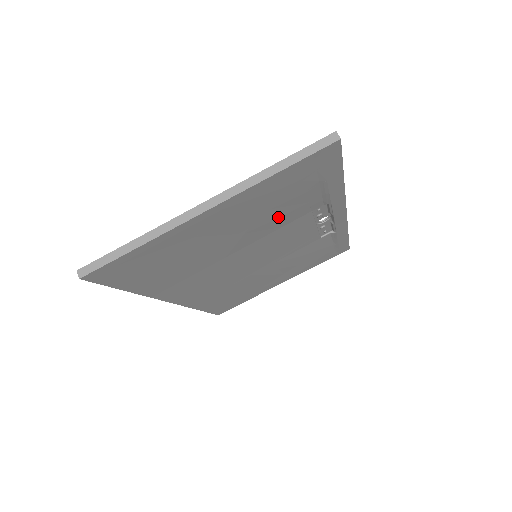
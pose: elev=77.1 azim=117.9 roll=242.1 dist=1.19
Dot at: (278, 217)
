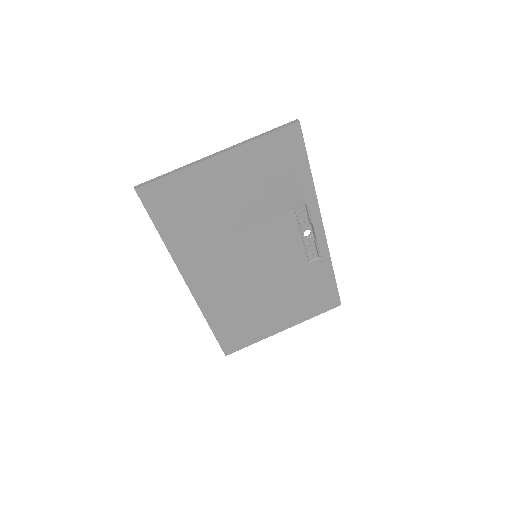
Dot at: (268, 199)
